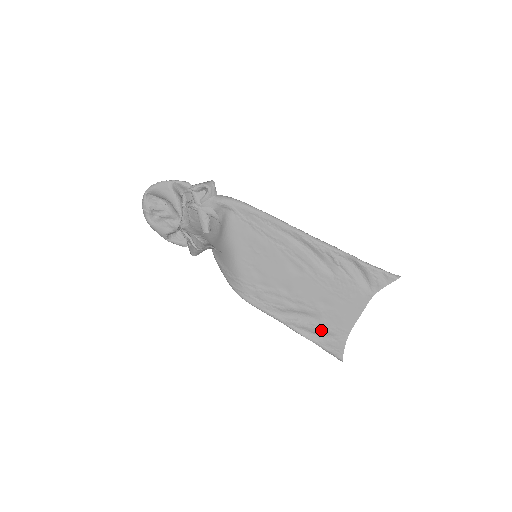
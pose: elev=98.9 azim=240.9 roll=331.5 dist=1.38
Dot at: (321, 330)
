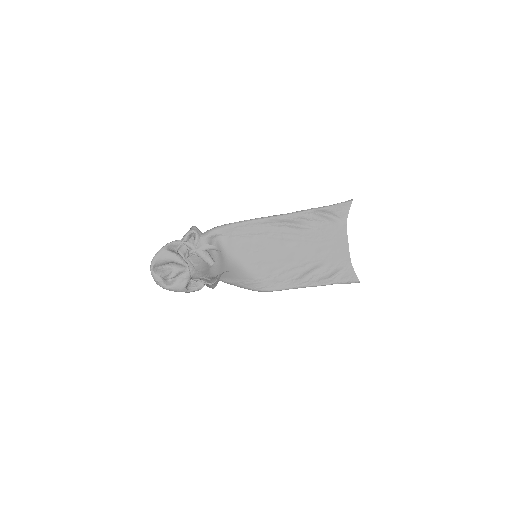
Dot at: (332, 271)
